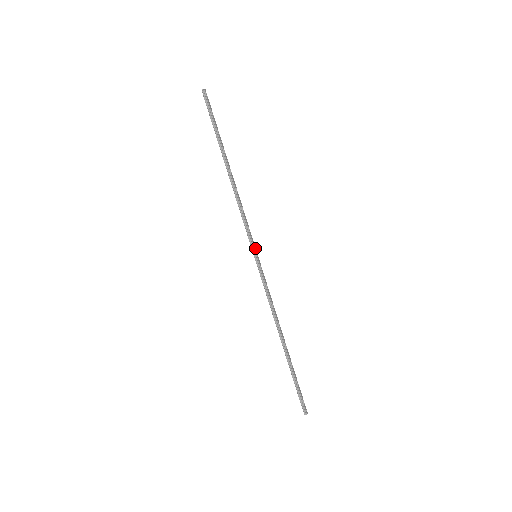
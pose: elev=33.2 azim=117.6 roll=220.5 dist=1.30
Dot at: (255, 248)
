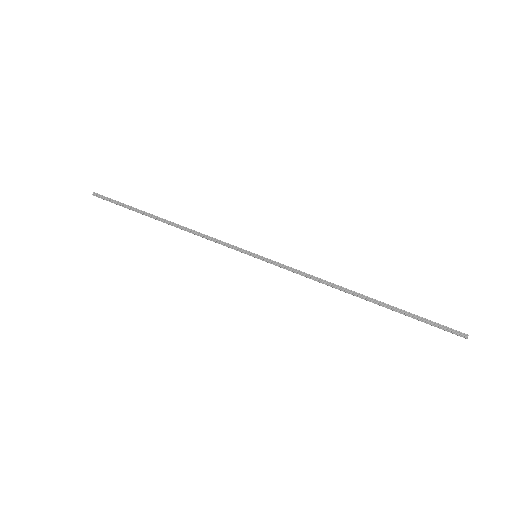
Dot at: (248, 252)
